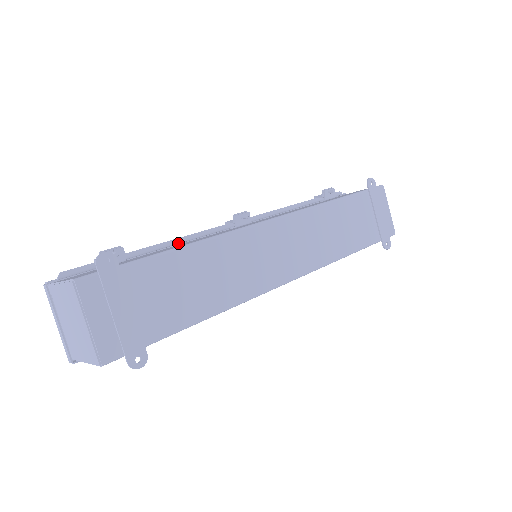
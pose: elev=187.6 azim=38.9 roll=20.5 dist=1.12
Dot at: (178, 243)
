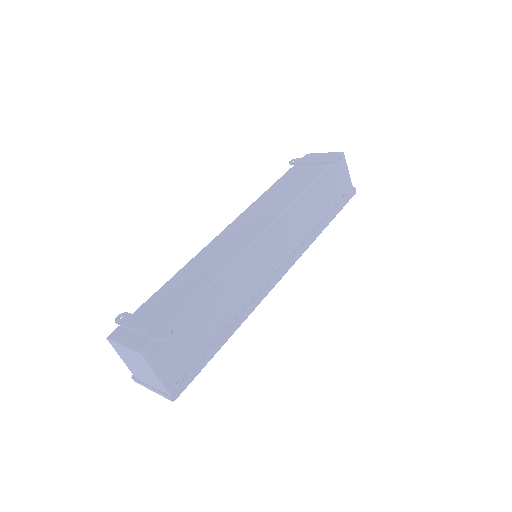
Dot at: occluded
